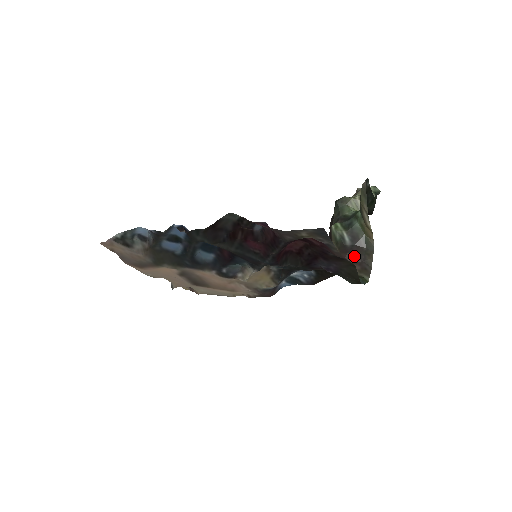
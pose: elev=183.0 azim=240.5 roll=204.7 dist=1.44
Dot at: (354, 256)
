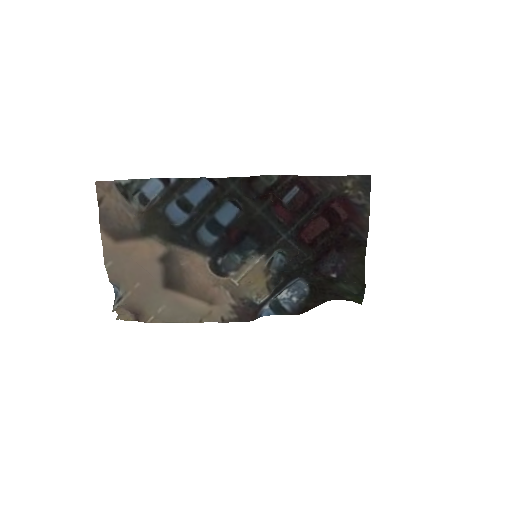
Dot at: occluded
